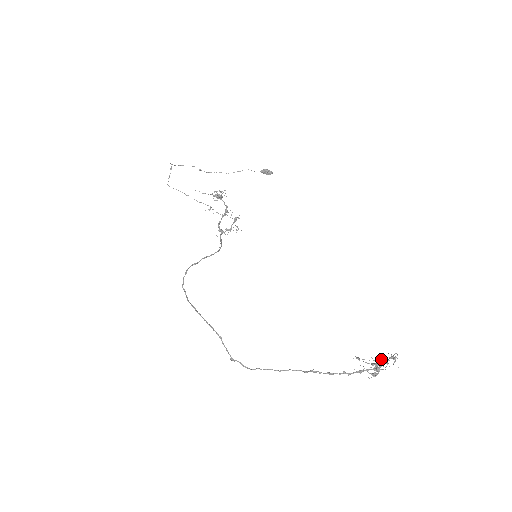
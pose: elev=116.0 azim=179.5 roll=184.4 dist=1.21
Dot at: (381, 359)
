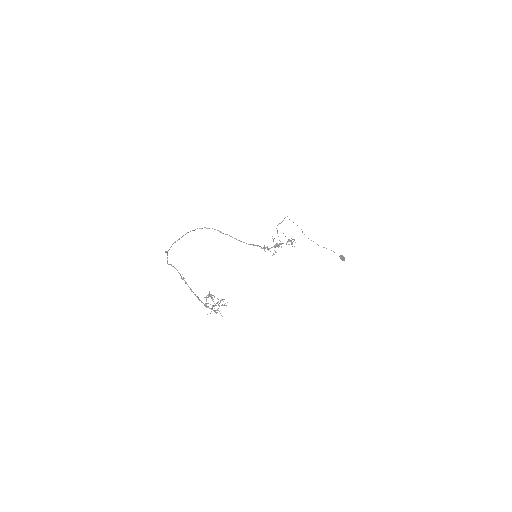
Dot at: occluded
